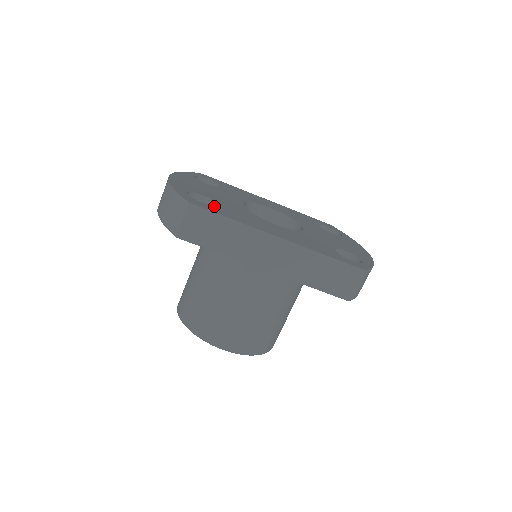
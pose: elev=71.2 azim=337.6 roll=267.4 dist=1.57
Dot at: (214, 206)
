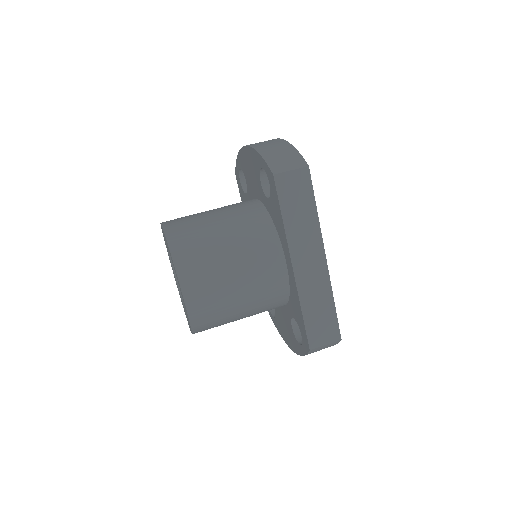
Dot at: occluded
